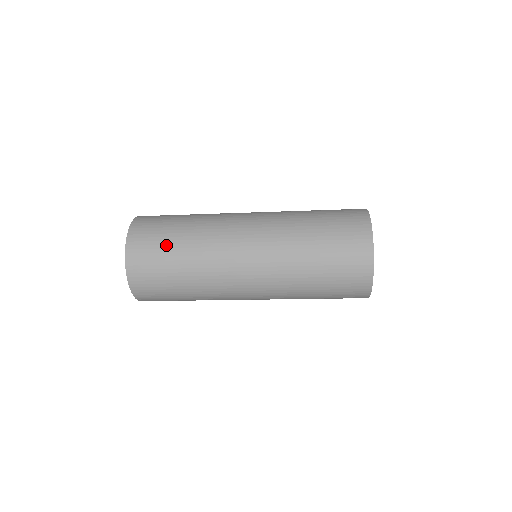
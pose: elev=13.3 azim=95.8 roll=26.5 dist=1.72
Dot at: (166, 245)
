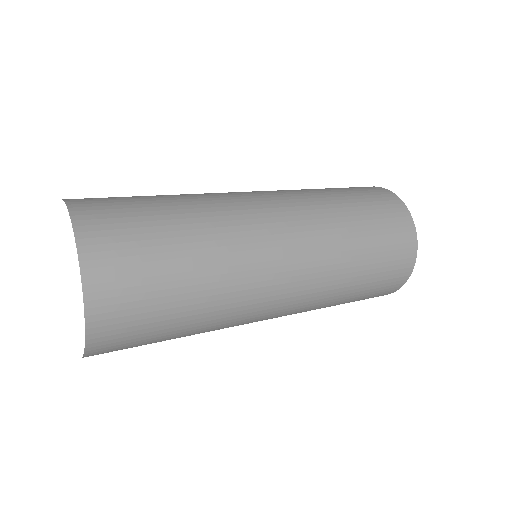
Dot at: (156, 233)
